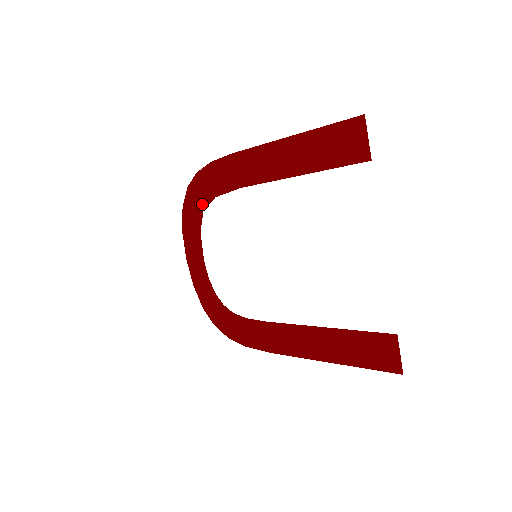
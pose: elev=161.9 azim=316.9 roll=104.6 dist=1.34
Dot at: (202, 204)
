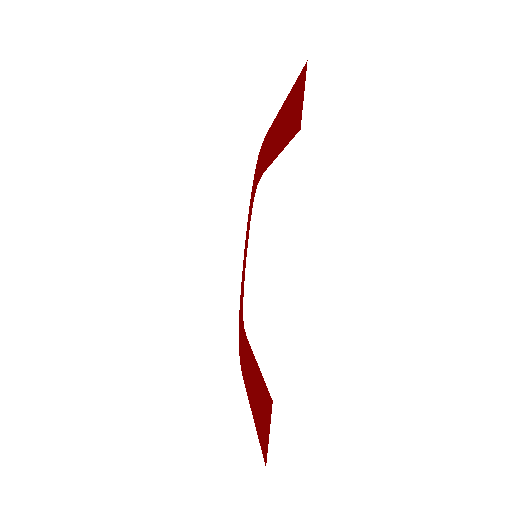
Dot at: (254, 191)
